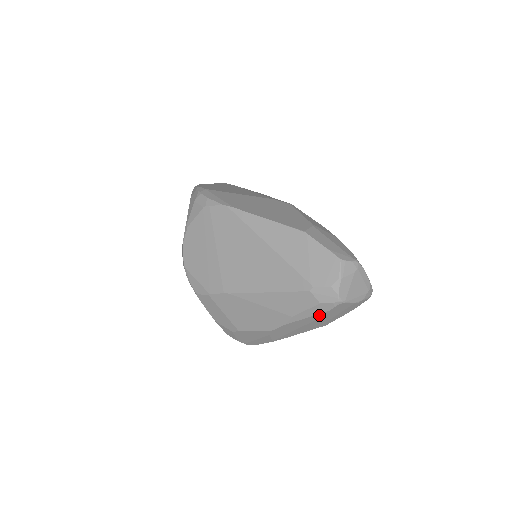
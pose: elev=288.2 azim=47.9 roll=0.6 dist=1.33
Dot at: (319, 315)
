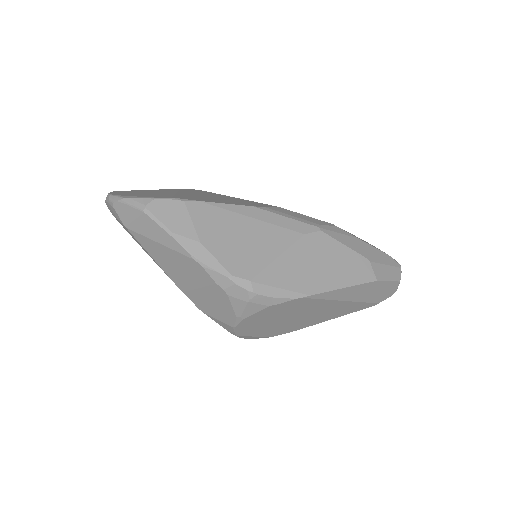
Dot at: occluded
